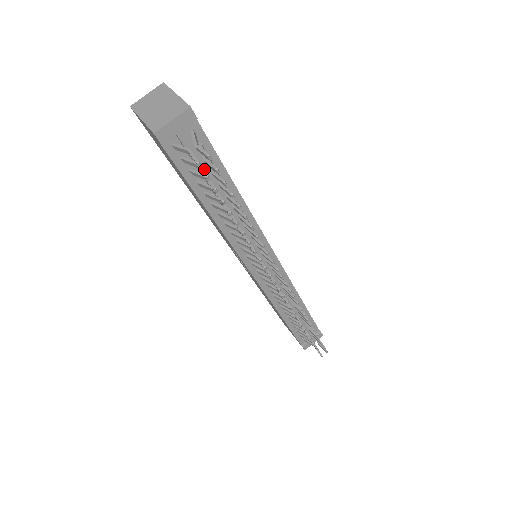
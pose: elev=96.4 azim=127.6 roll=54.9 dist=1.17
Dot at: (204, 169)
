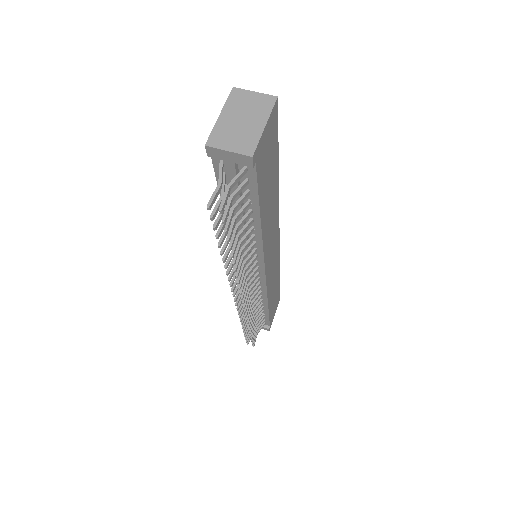
Dot at: occluded
